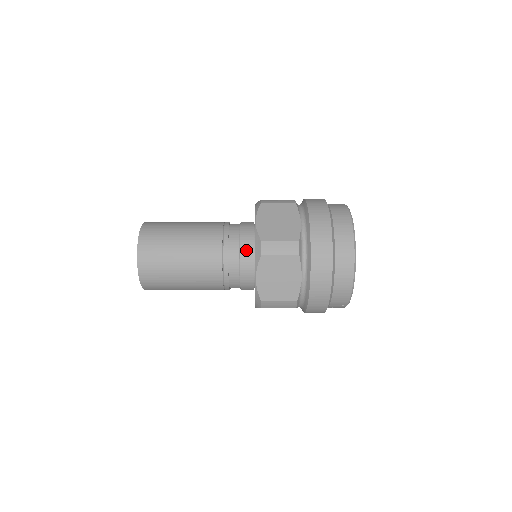
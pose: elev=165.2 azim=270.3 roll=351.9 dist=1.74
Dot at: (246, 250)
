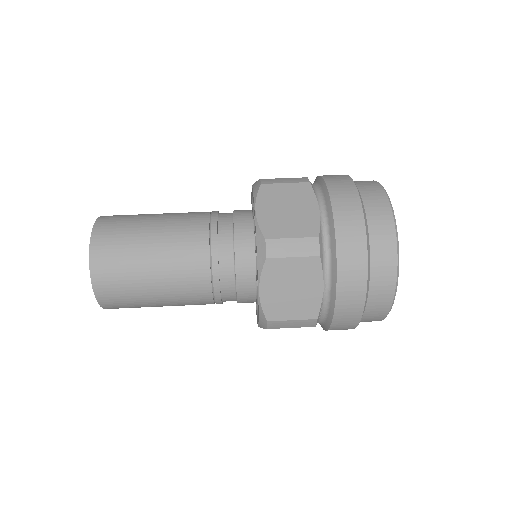
Dot at: (243, 251)
